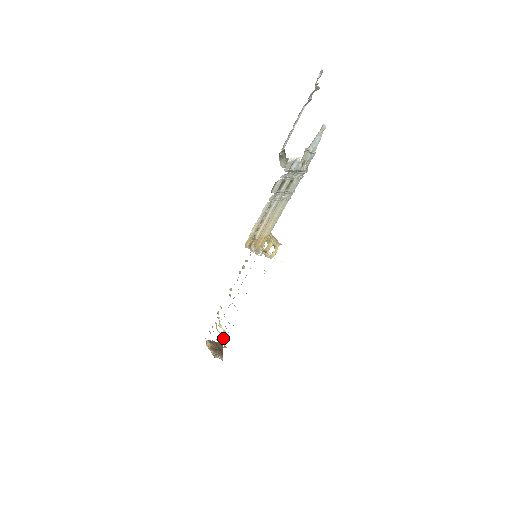
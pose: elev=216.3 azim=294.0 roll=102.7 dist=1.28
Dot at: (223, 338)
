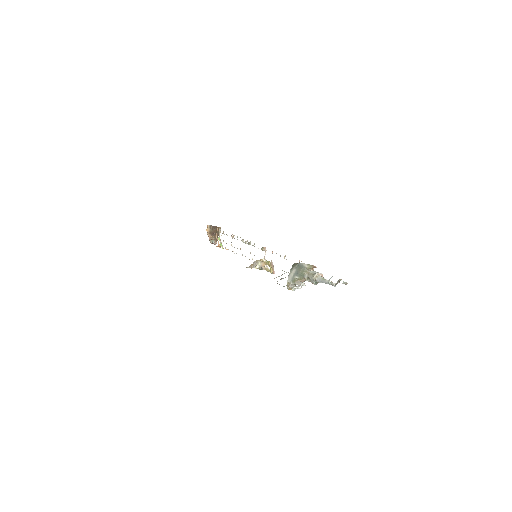
Dot at: (219, 244)
